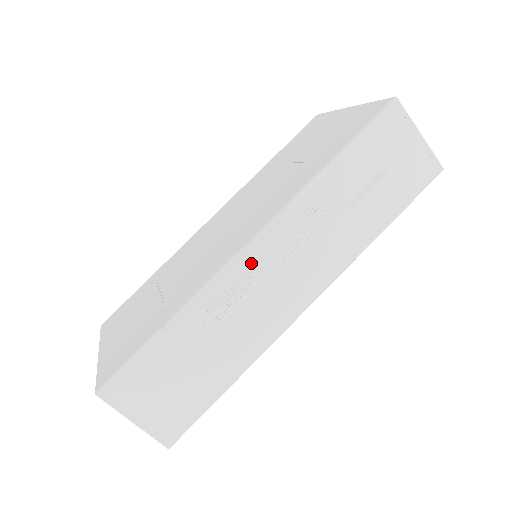
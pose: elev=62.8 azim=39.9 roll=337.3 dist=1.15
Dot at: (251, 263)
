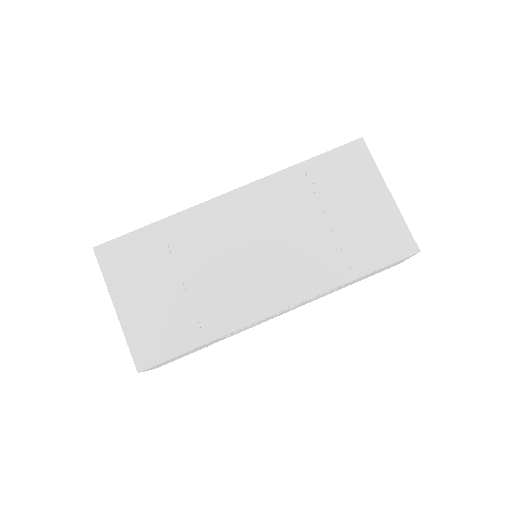
Dot at: (271, 316)
